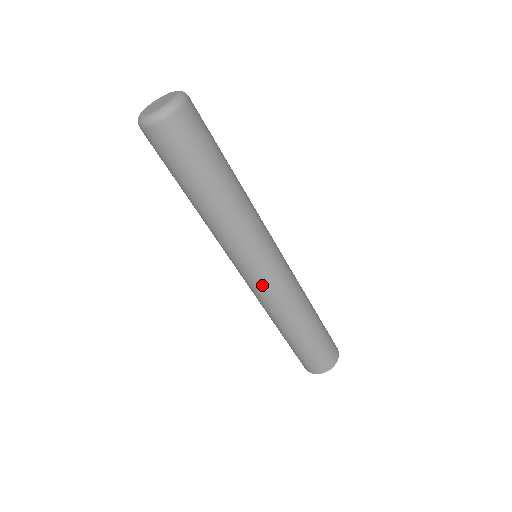
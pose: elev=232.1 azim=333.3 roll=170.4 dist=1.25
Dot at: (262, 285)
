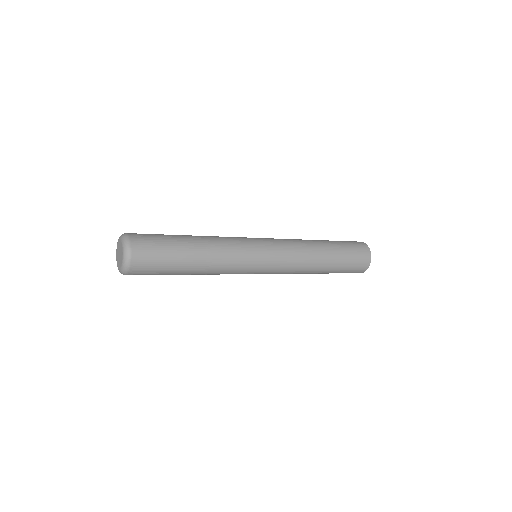
Dot at: (276, 267)
